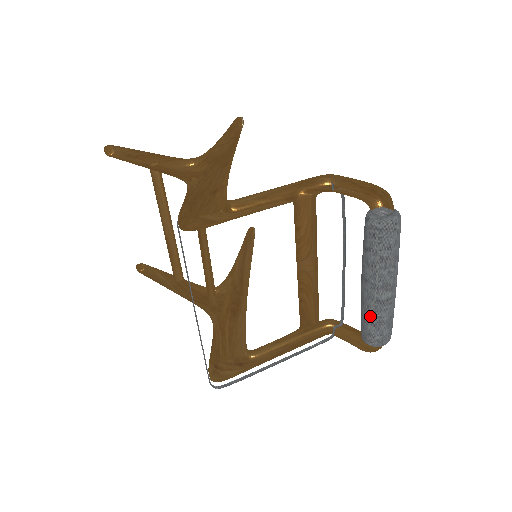
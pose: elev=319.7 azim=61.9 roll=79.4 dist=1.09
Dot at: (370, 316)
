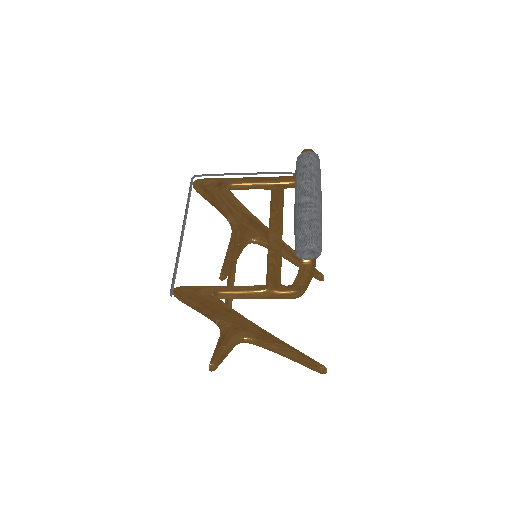
Dot at: (295, 222)
